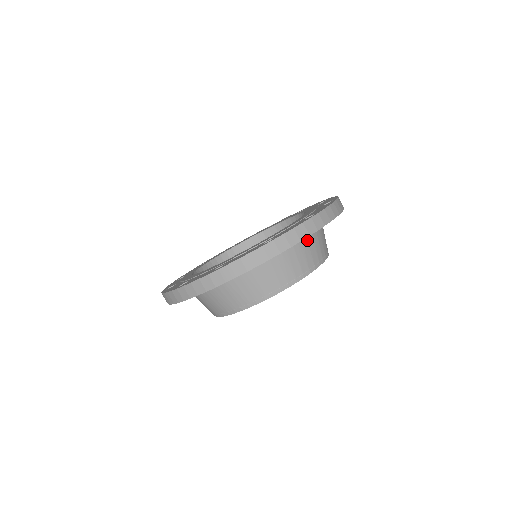
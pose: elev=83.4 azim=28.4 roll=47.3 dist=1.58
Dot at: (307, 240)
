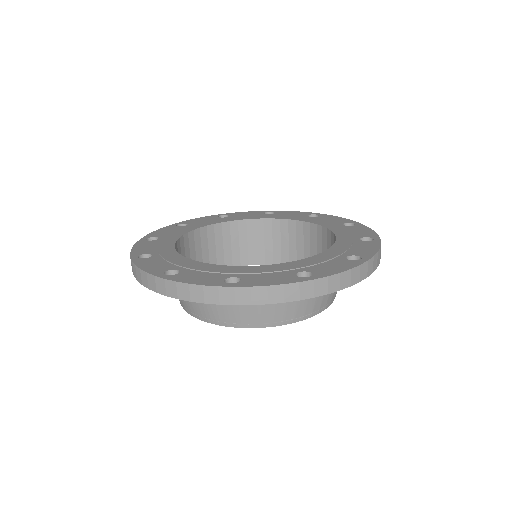
Dot at: occluded
